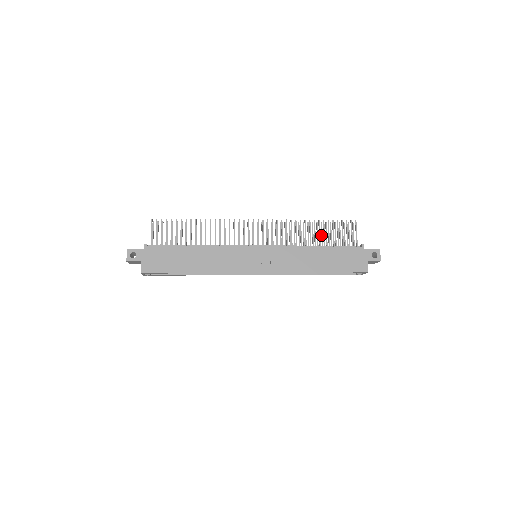
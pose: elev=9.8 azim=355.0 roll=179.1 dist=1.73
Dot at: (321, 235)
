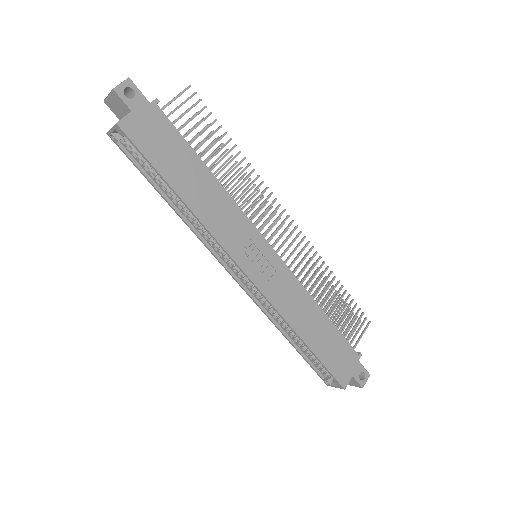
Dot at: (327, 303)
